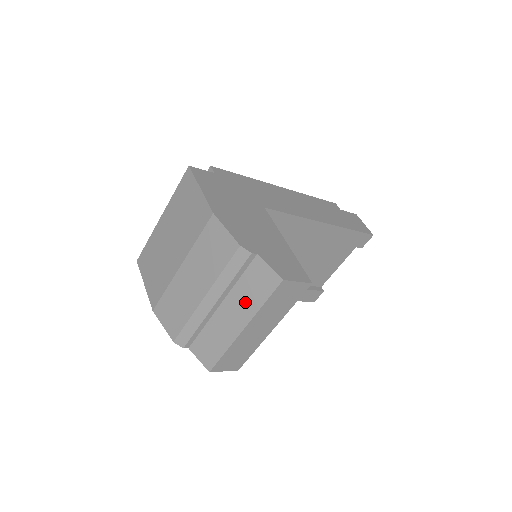
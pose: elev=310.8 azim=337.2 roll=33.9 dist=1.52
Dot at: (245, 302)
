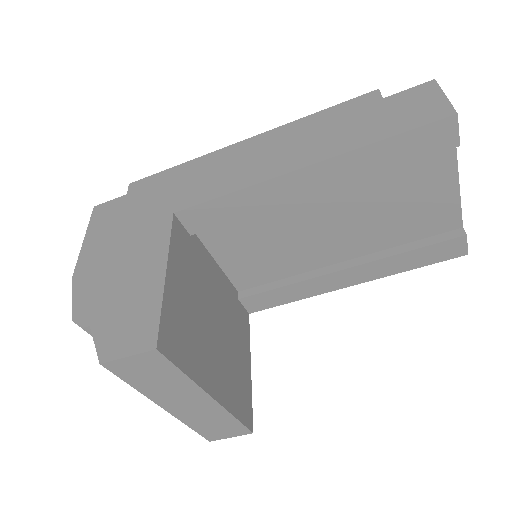
Dot at: occluded
